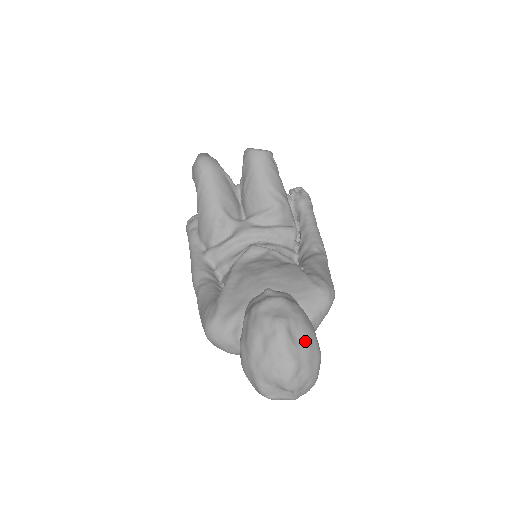
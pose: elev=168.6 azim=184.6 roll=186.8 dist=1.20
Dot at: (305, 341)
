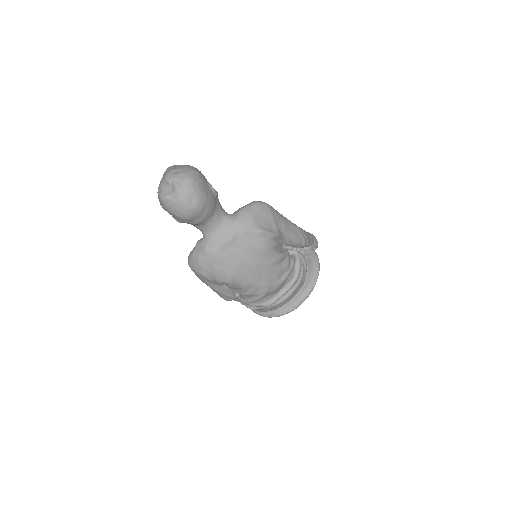
Dot at: (183, 166)
